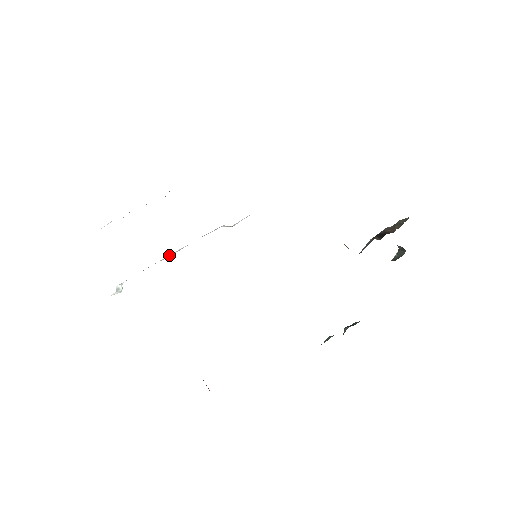
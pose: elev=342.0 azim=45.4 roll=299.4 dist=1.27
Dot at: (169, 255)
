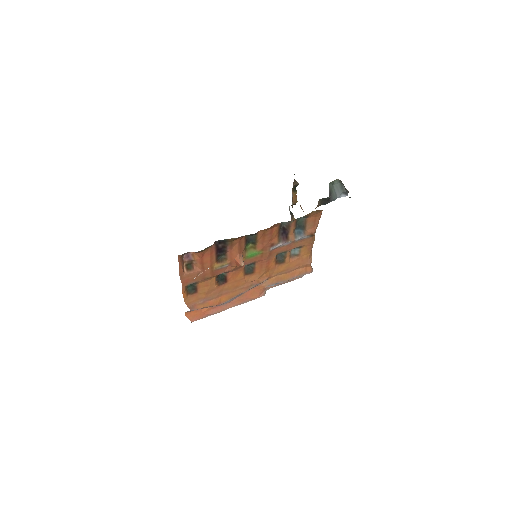
Dot at: occluded
